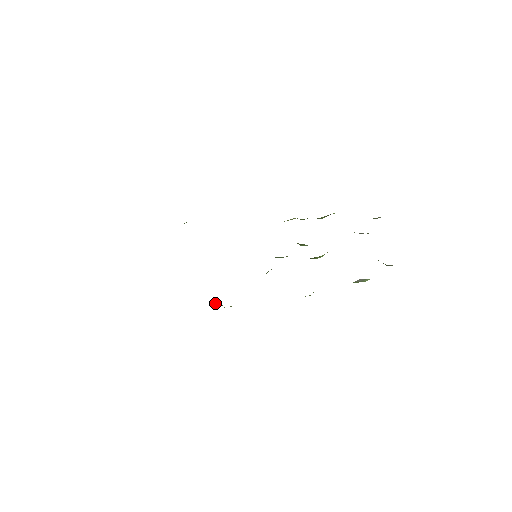
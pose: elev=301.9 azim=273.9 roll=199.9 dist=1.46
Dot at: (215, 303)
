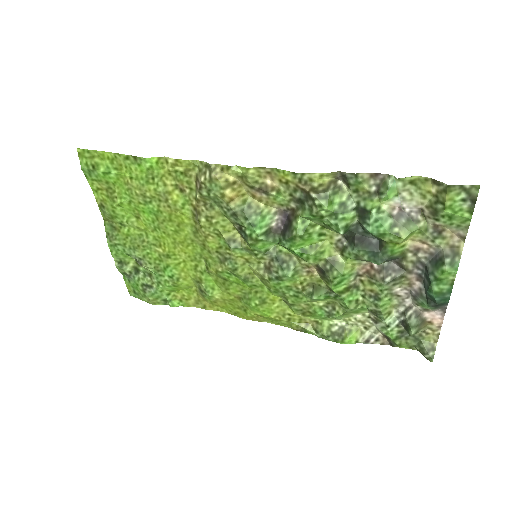
Dot at: (199, 171)
